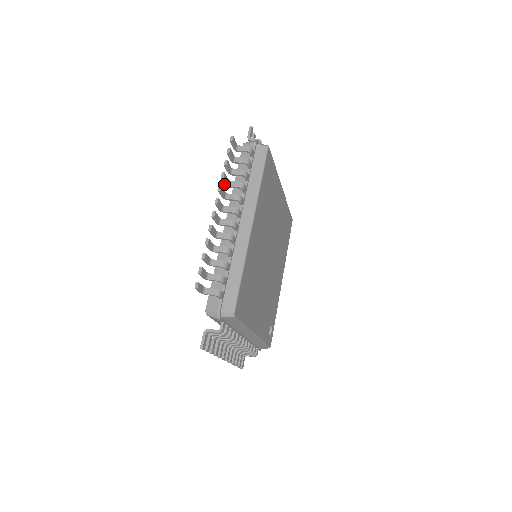
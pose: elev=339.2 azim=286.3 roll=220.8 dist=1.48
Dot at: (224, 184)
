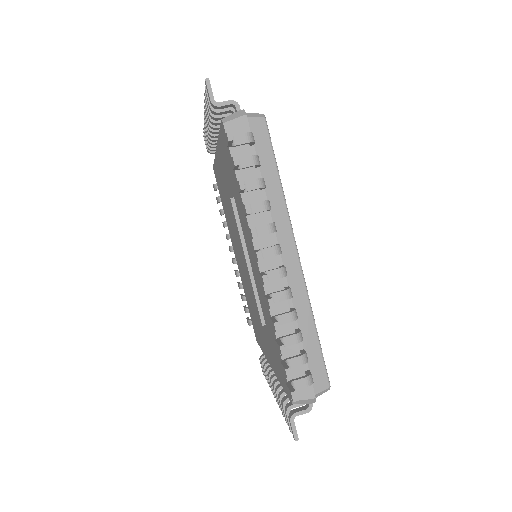
Dot at: (244, 215)
